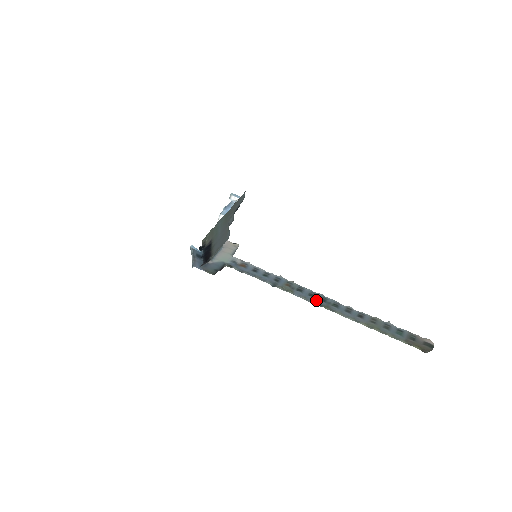
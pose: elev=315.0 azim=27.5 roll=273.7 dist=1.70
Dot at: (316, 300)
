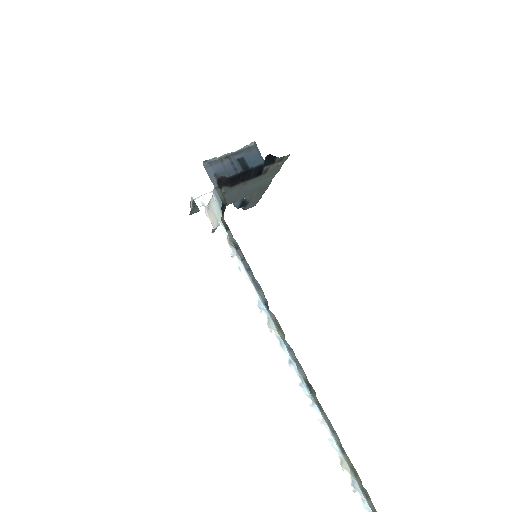
Dot at: (305, 374)
